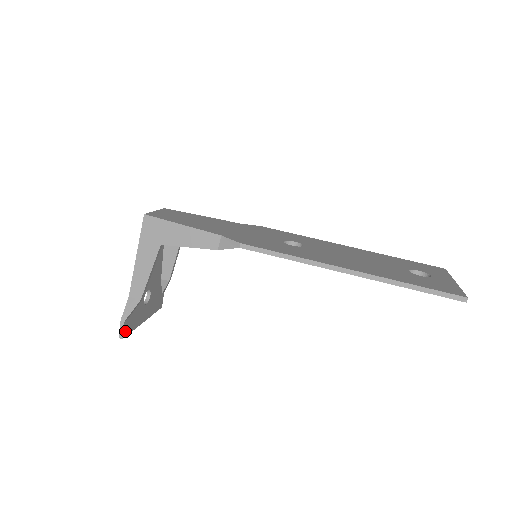
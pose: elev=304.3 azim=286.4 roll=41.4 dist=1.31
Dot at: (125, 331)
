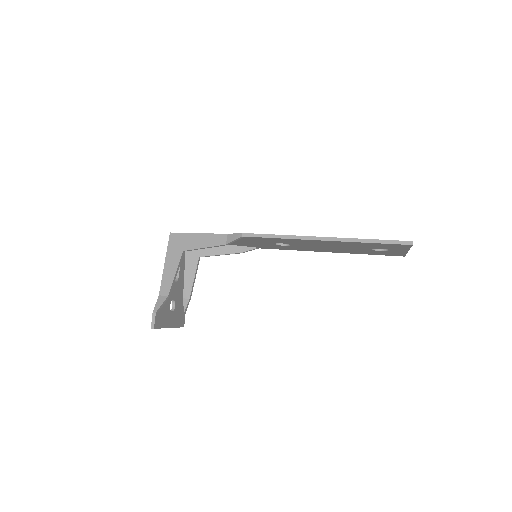
Dot at: (156, 323)
